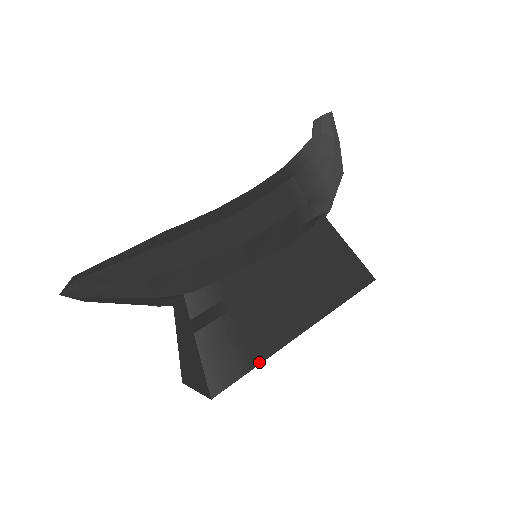
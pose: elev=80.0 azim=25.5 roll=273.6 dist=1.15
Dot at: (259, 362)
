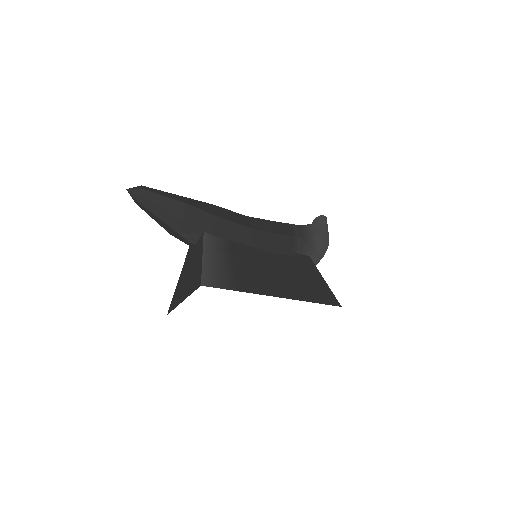
Dot at: (243, 291)
